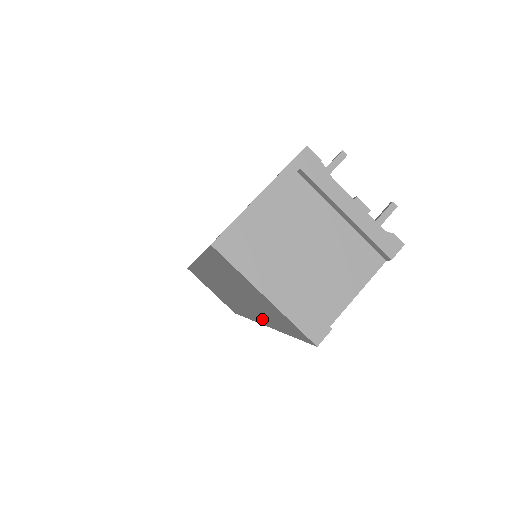
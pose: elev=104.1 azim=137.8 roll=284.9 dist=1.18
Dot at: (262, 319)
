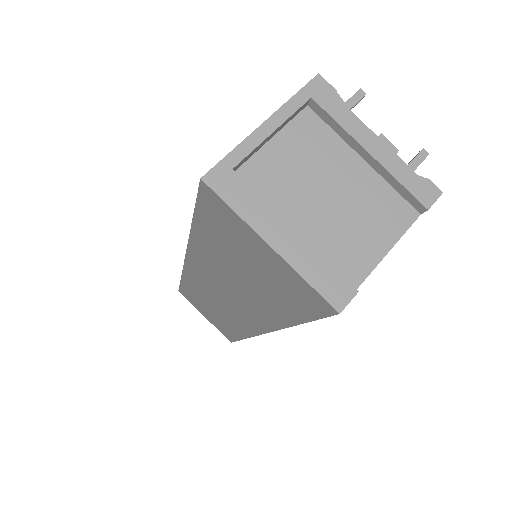
Dot at: (264, 319)
